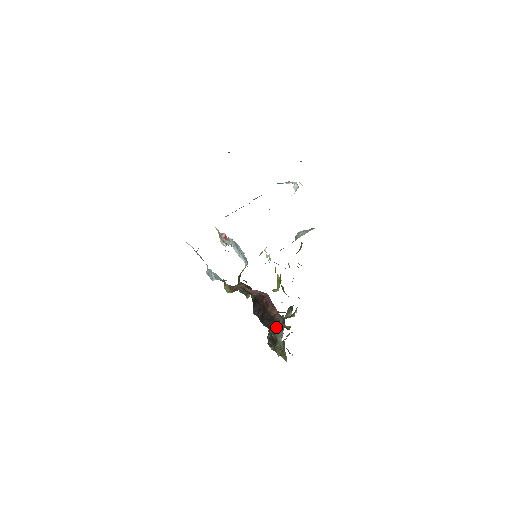
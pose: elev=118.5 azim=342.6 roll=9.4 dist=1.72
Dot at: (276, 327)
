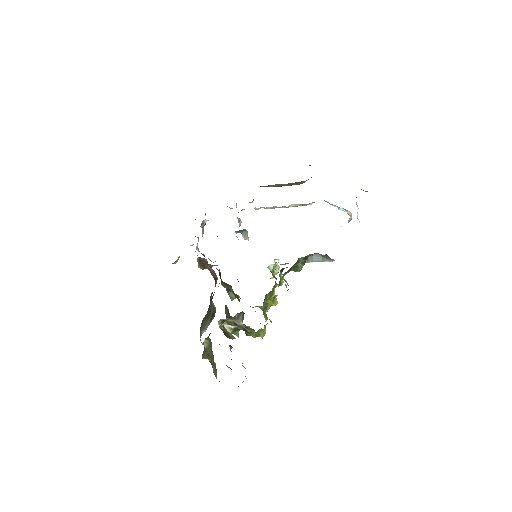
Dot at: (206, 316)
